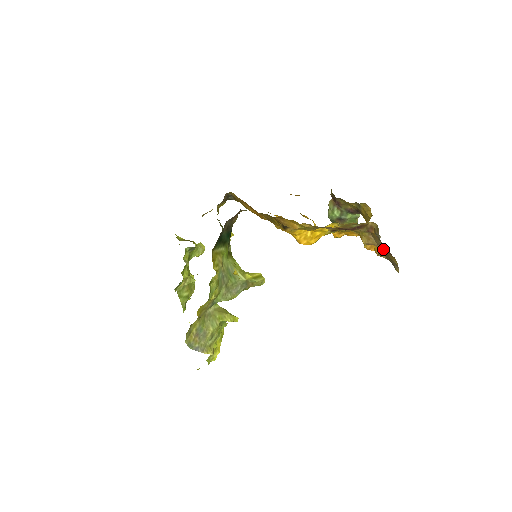
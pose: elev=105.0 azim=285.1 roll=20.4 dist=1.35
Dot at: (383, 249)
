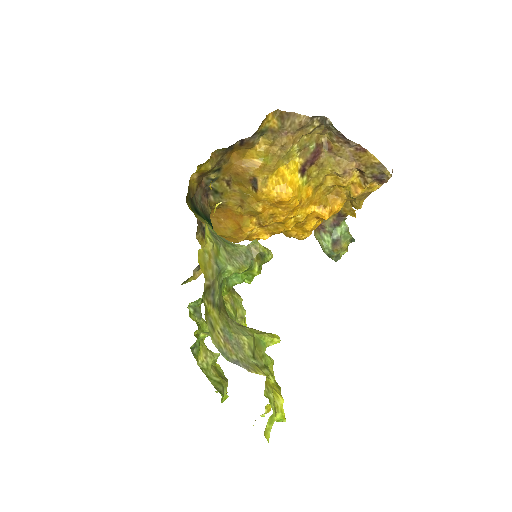
Dot at: (358, 164)
